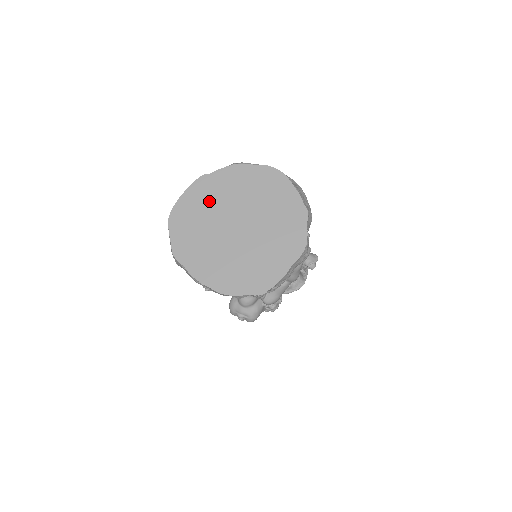
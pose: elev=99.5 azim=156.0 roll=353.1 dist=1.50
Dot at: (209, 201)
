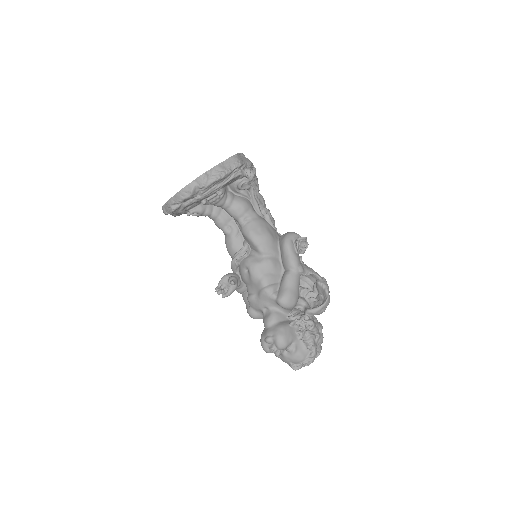
Dot at: occluded
